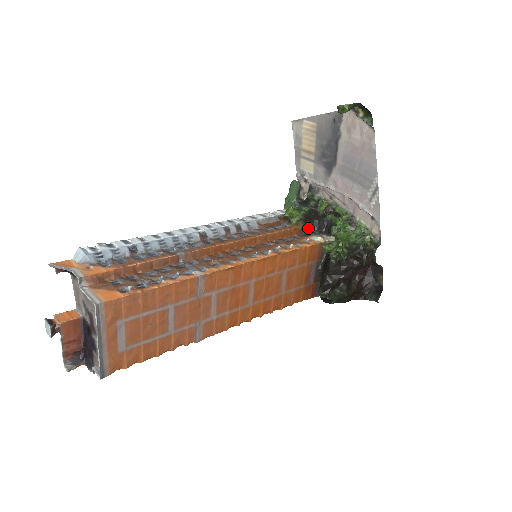
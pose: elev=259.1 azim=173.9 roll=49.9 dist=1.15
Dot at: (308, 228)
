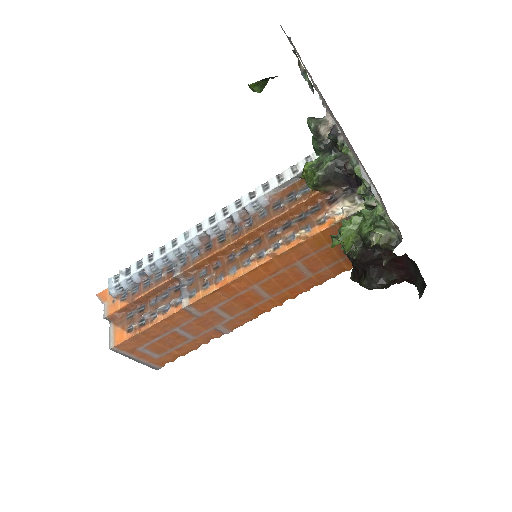
Dot at: (338, 185)
